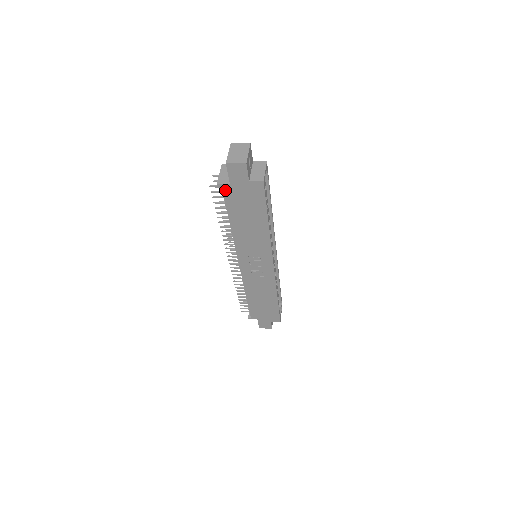
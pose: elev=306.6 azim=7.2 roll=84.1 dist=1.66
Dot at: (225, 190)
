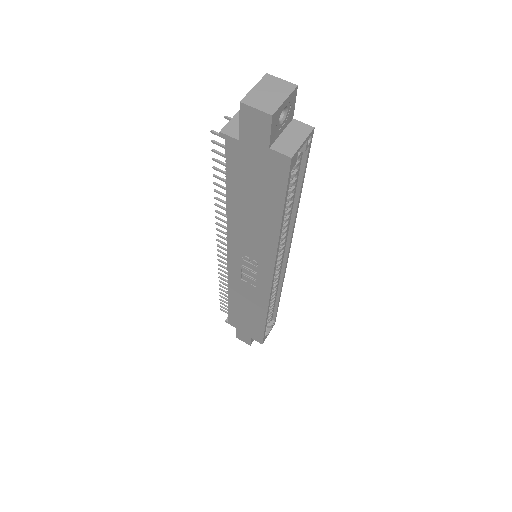
Dot at: (230, 147)
